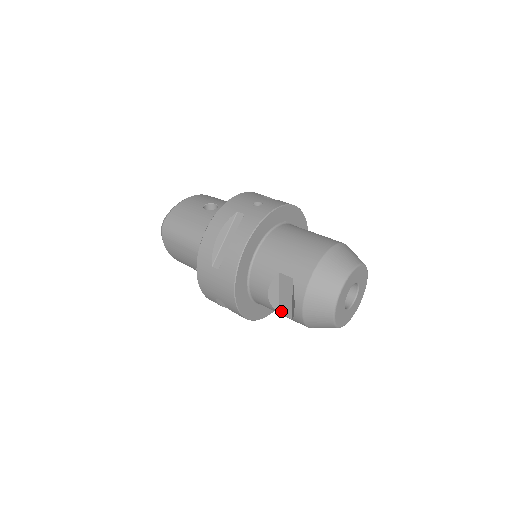
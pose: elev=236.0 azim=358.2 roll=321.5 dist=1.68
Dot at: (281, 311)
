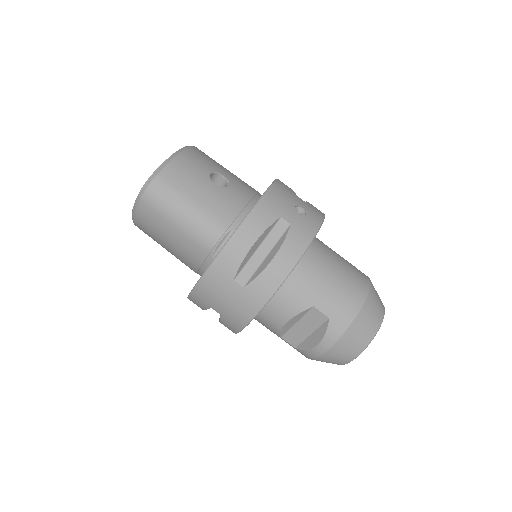
Dot at: (285, 337)
